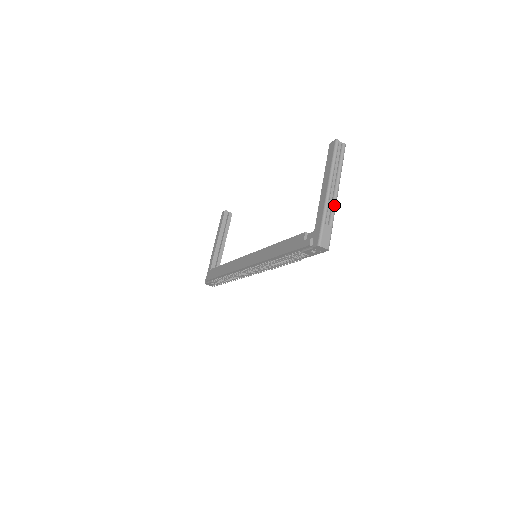
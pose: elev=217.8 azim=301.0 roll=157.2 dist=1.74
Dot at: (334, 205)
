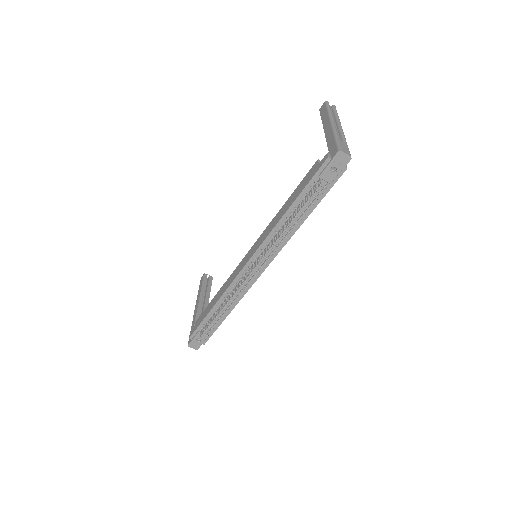
Dot at: (342, 133)
